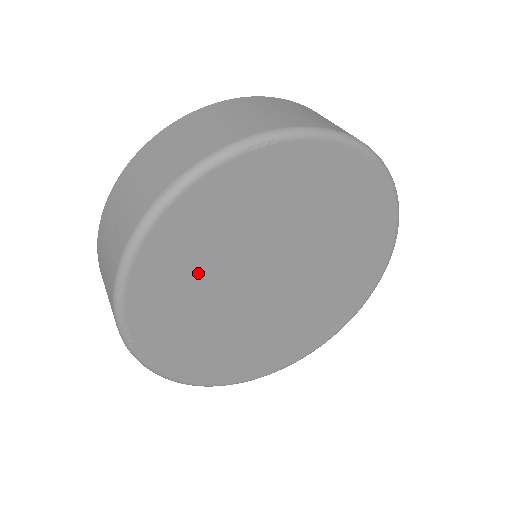
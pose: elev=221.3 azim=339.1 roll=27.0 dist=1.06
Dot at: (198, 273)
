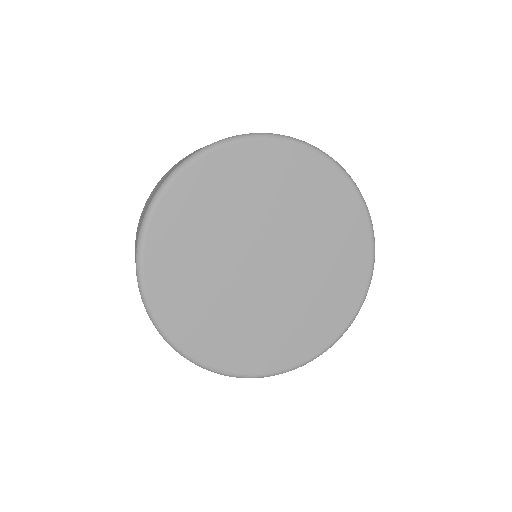
Dot at: (225, 205)
